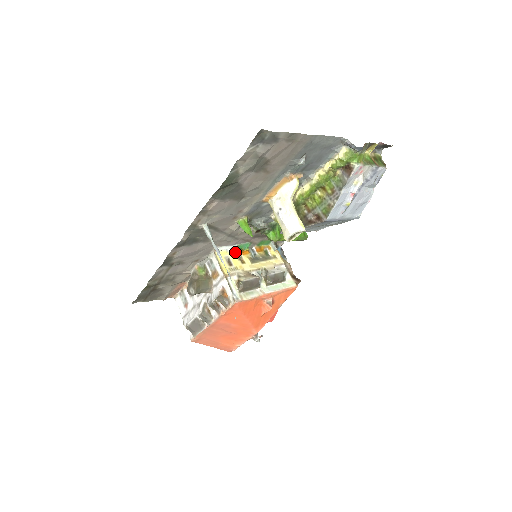
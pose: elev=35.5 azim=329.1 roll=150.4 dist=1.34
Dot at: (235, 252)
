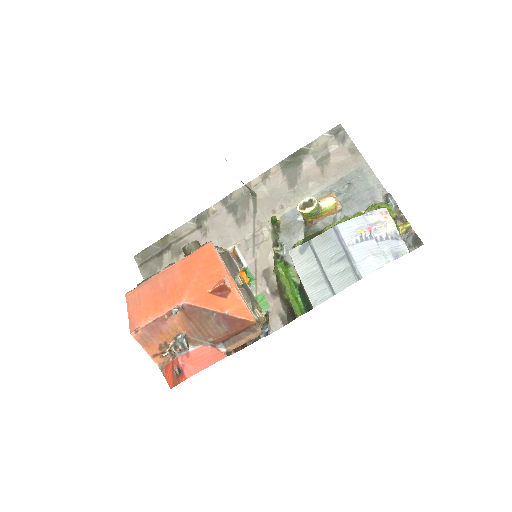
Dot at: (240, 270)
